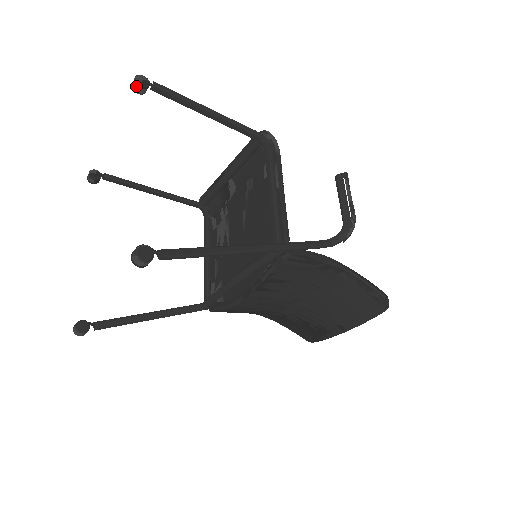
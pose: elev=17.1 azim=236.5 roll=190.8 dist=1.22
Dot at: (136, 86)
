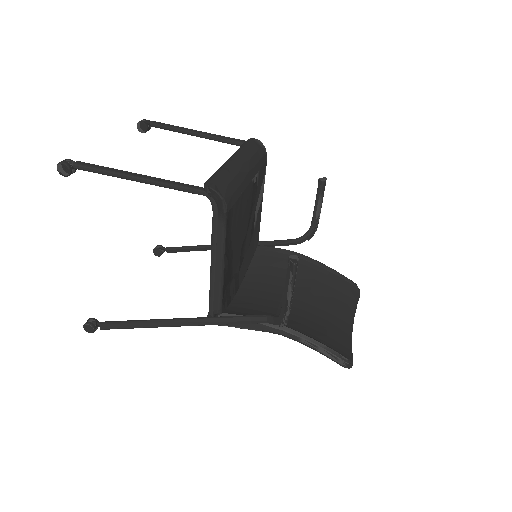
Dot at: occluded
